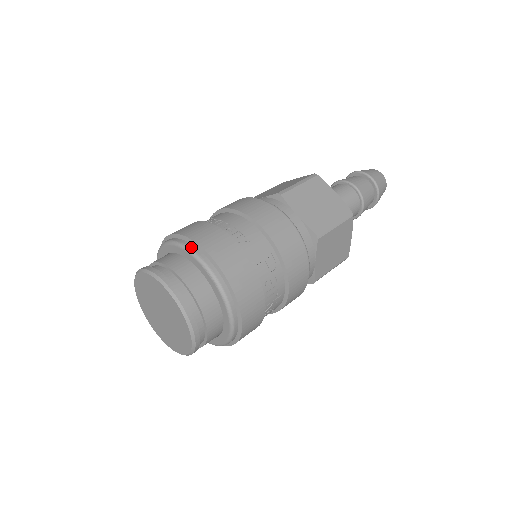
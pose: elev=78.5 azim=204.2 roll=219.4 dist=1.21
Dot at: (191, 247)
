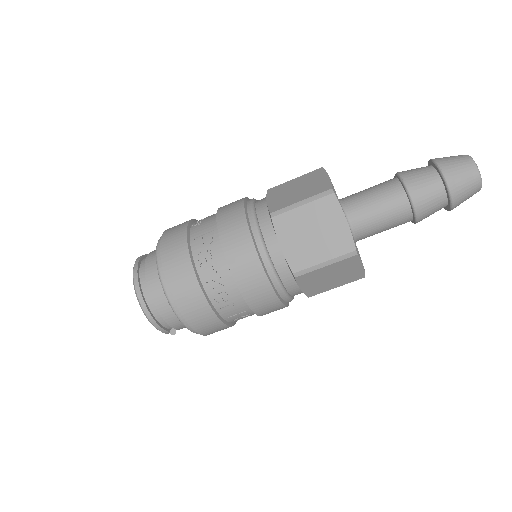
Dot at: occluded
